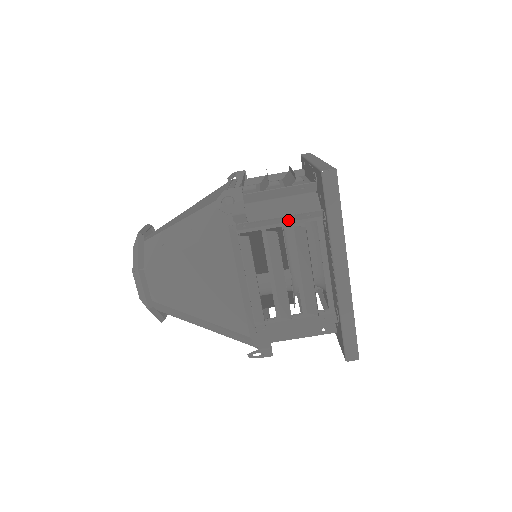
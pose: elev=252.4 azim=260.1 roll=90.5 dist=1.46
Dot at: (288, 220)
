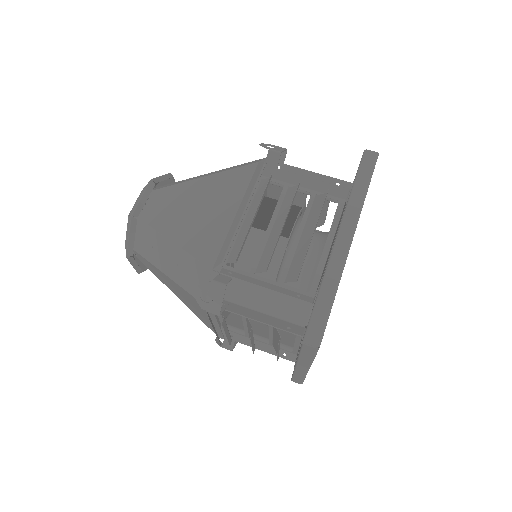
Dot at: (313, 187)
